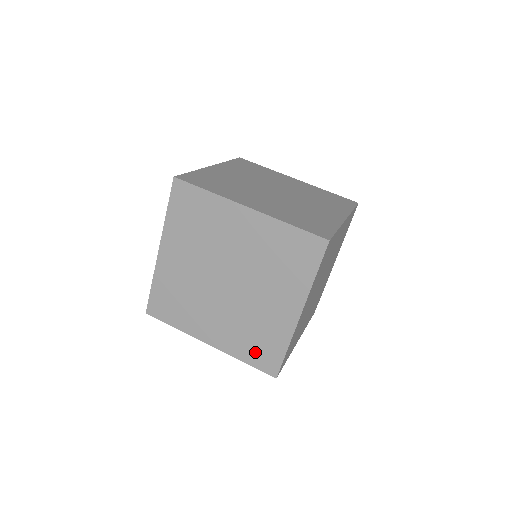
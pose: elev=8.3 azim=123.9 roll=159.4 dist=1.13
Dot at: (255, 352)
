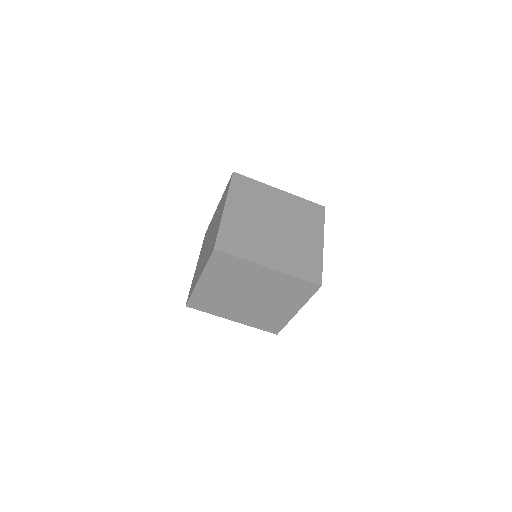
Dot at: (265, 325)
